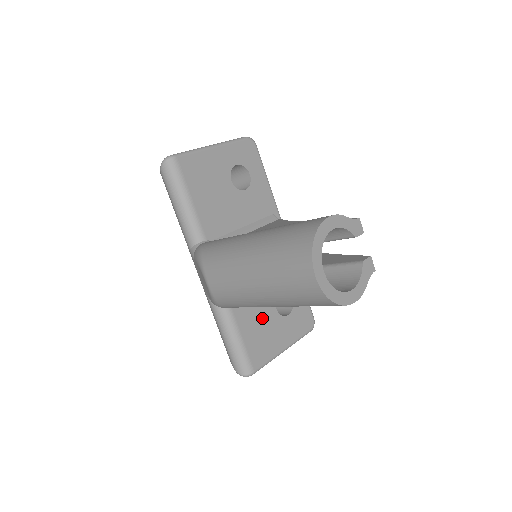
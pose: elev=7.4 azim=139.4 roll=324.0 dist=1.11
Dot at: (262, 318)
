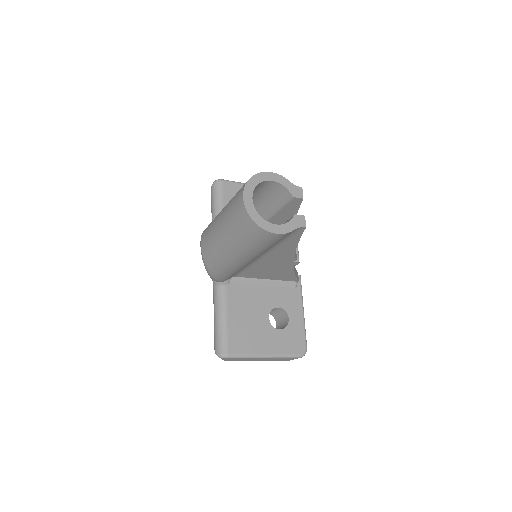
Dot at: (252, 318)
